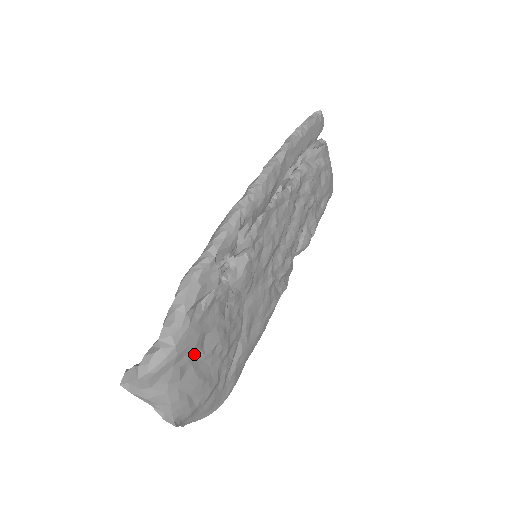
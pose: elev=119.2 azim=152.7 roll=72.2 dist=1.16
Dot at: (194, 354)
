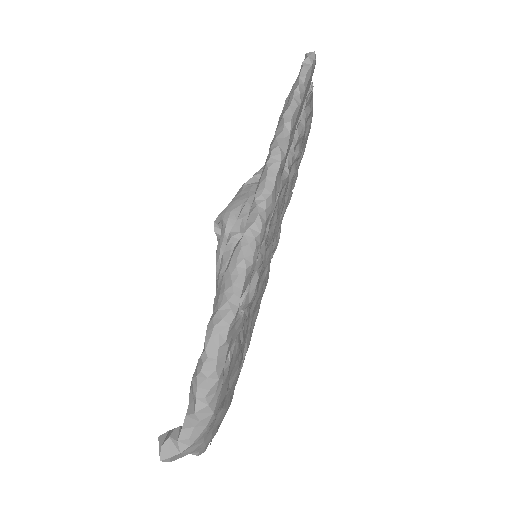
Dot at: occluded
